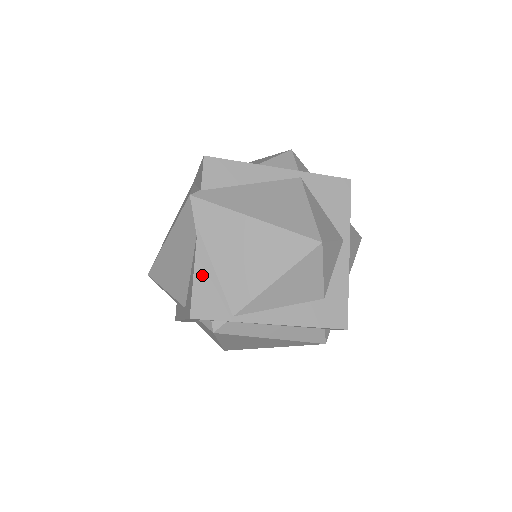
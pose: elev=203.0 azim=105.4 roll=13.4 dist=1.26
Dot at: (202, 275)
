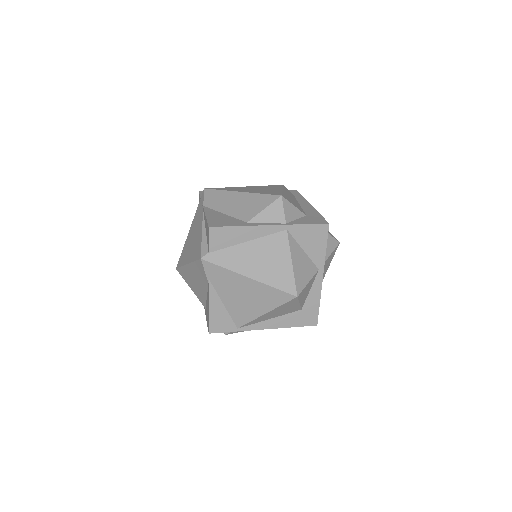
Dot at: (215, 308)
